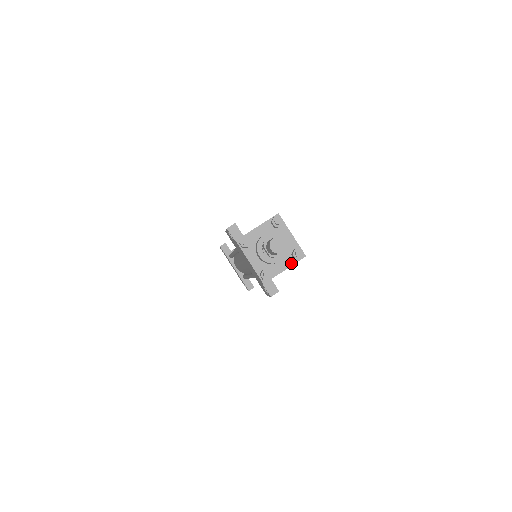
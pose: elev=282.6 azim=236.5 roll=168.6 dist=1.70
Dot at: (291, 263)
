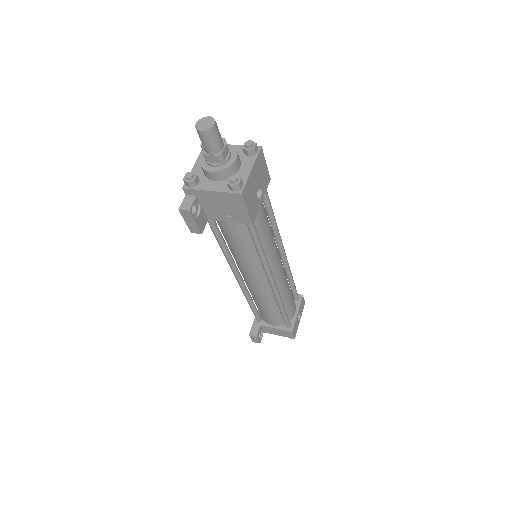
Dot at: (223, 189)
